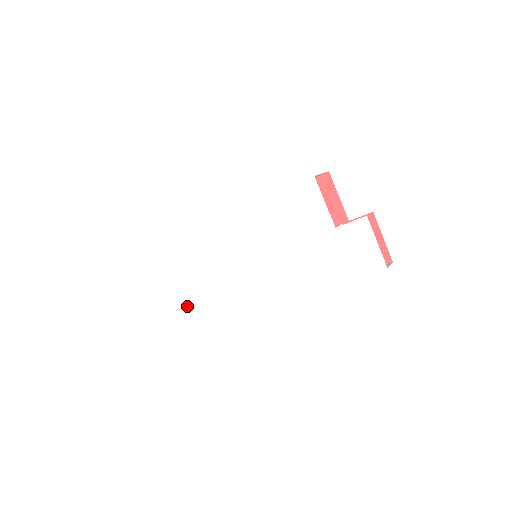
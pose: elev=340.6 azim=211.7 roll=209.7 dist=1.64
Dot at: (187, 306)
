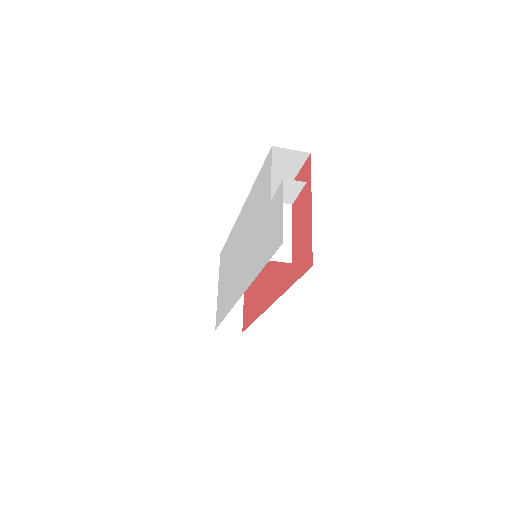
Dot at: (218, 310)
